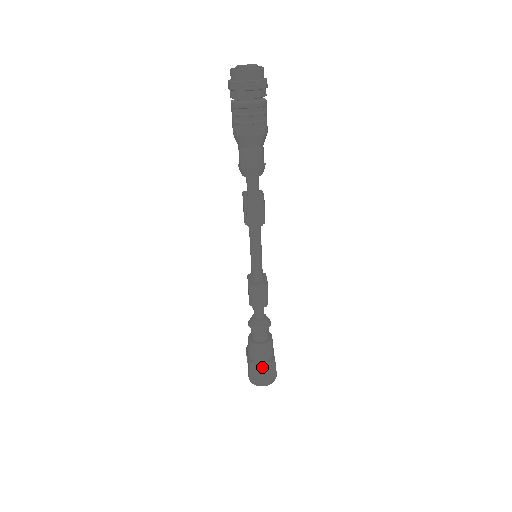
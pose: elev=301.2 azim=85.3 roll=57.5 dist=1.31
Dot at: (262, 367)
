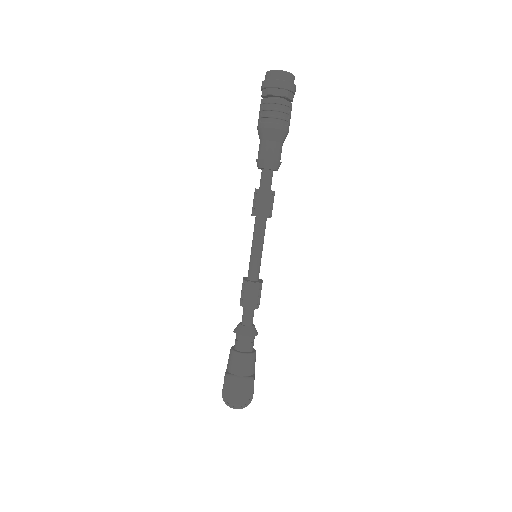
Dot at: (239, 383)
